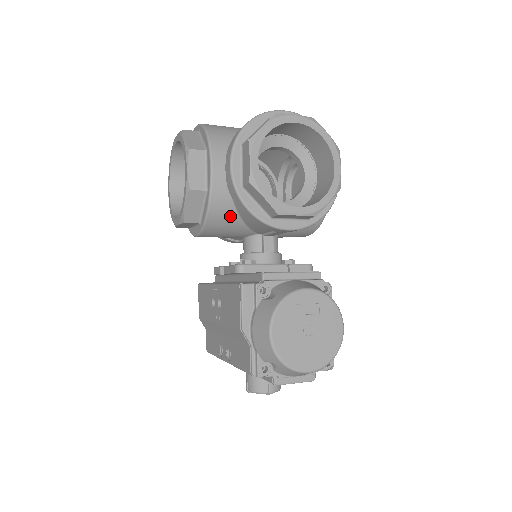
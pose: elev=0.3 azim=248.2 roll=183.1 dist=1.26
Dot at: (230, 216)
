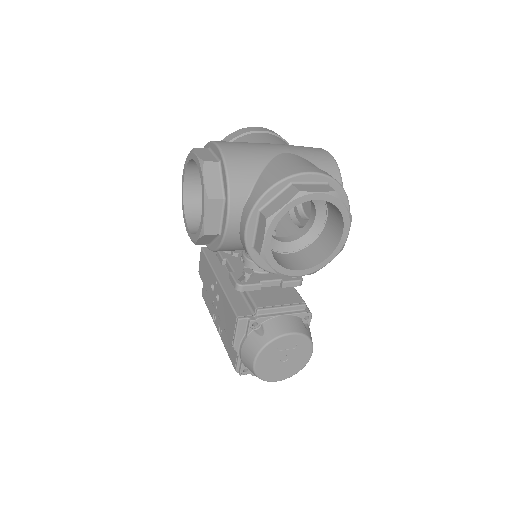
Dot at: (238, 249)
